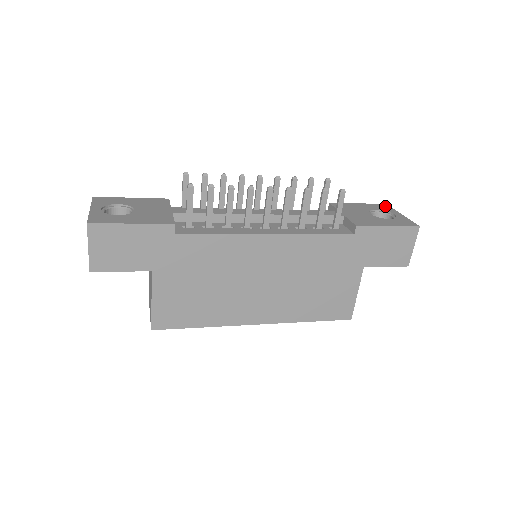
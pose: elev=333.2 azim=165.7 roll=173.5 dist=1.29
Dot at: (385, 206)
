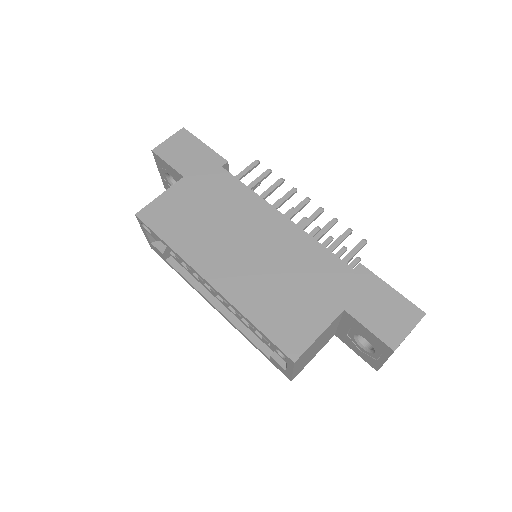
Dot at: occluded
